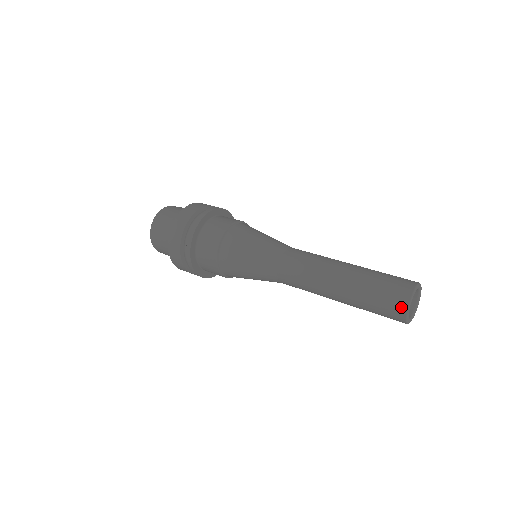
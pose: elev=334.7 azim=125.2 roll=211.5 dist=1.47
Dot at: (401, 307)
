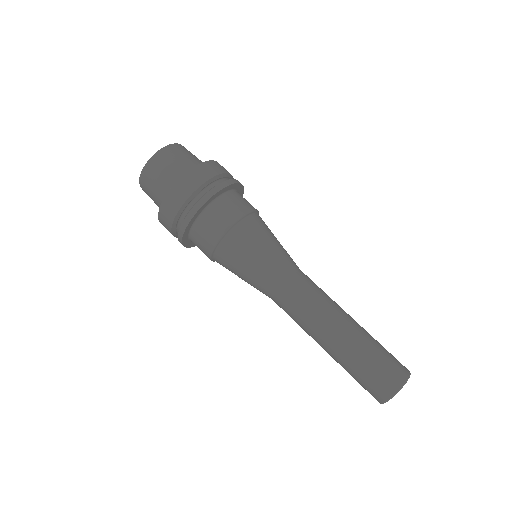
Dot at: occluded
